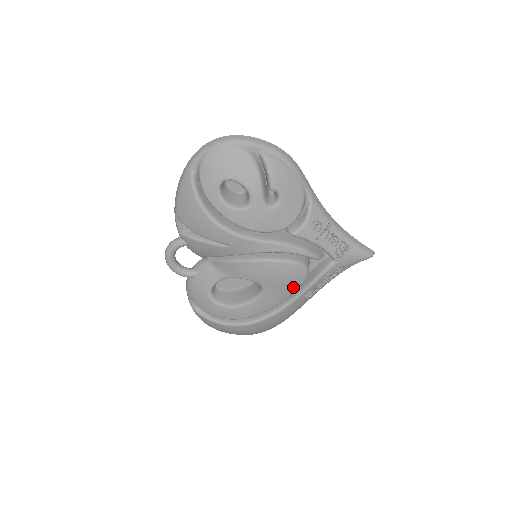
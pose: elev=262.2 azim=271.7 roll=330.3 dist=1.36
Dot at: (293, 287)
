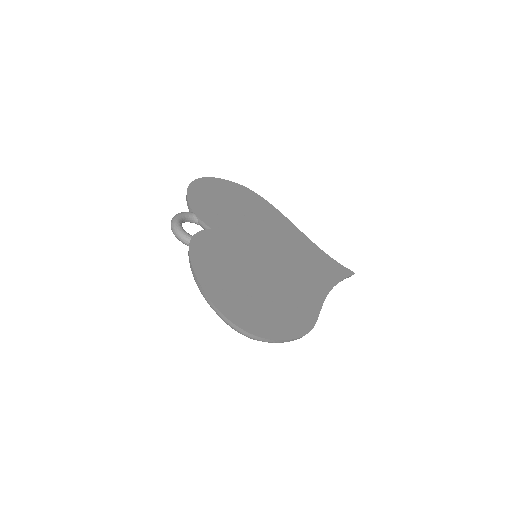
Dot at: occluded
